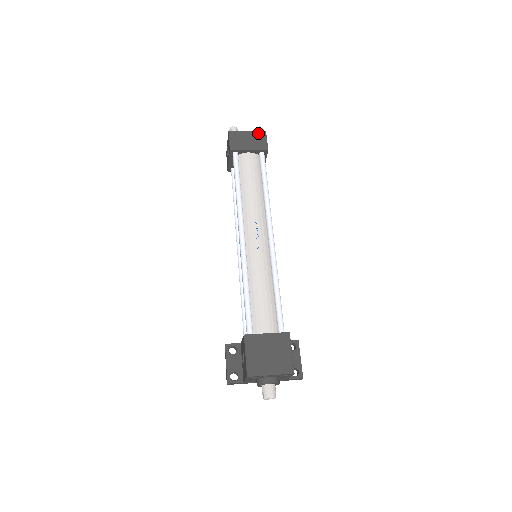
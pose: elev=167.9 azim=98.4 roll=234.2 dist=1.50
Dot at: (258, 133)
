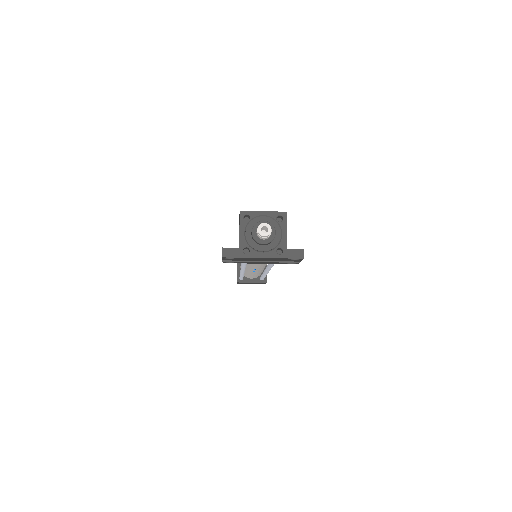
Dot at: occluded
